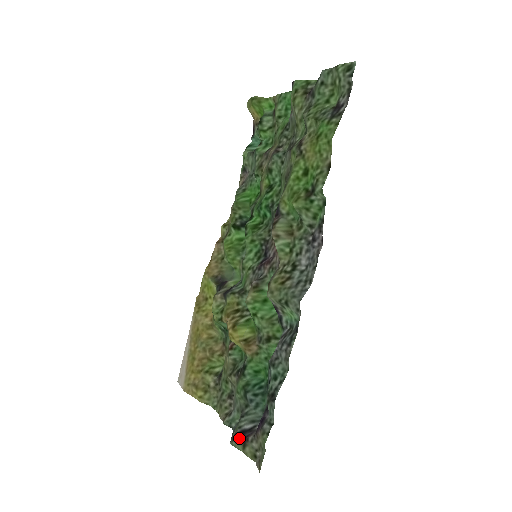
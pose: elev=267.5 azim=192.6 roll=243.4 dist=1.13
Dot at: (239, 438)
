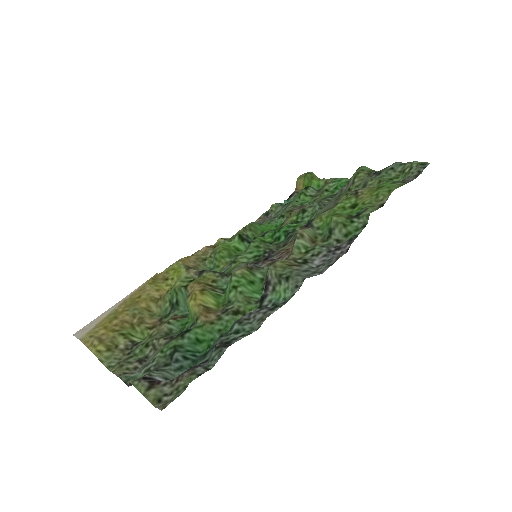
Dot at: (147, 379)
